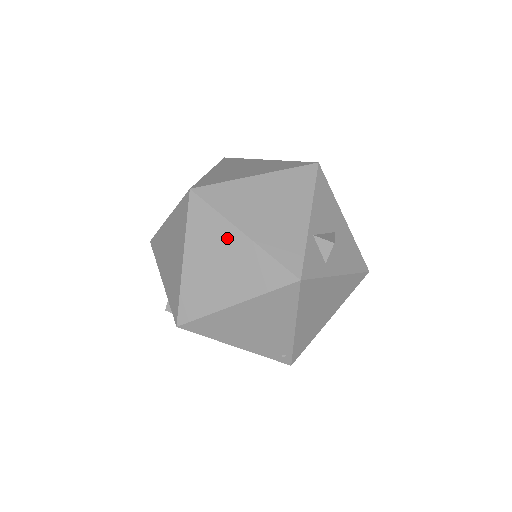
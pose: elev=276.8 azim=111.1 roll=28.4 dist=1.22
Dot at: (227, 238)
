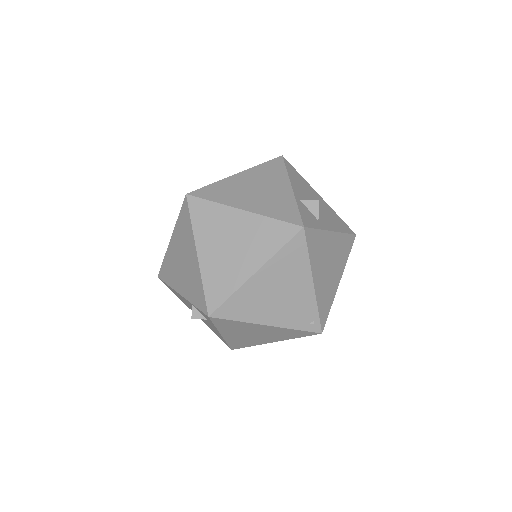
Dot at: (230, 220)
